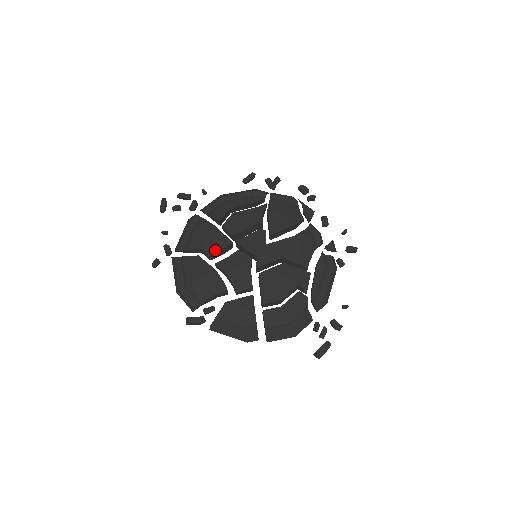
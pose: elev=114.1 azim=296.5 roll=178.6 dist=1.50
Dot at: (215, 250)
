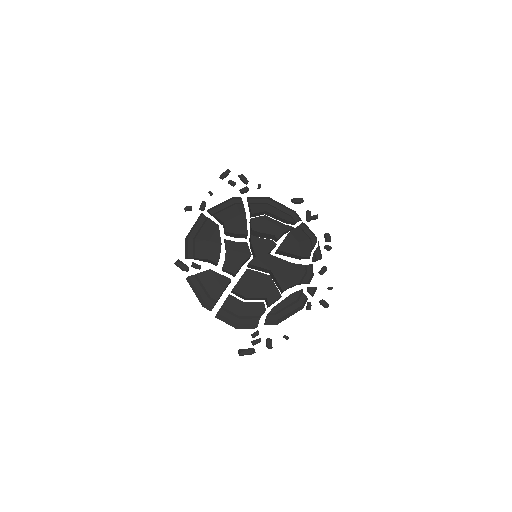
Dot at: (232, 230)
